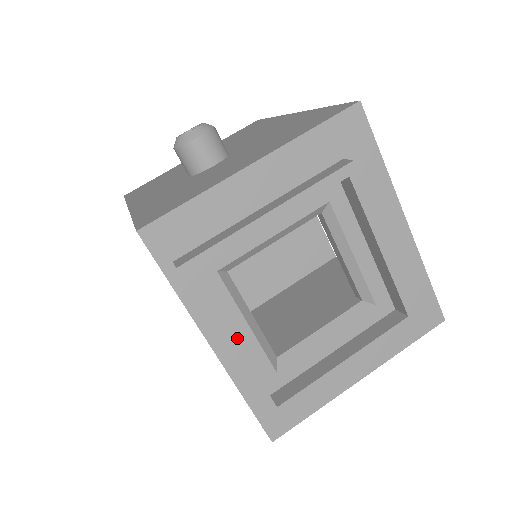
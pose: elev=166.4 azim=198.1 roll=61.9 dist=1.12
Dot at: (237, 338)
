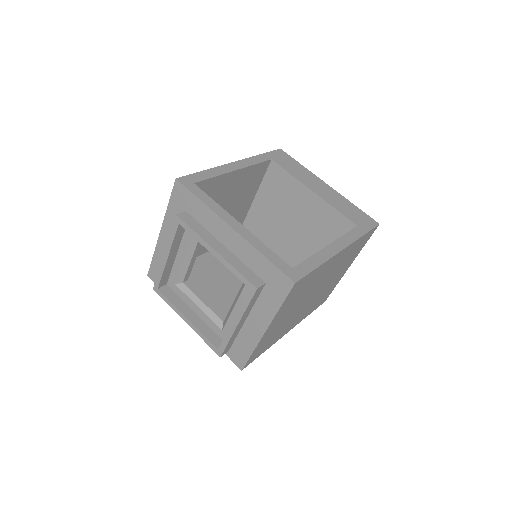
Dot at: (198, 314)
